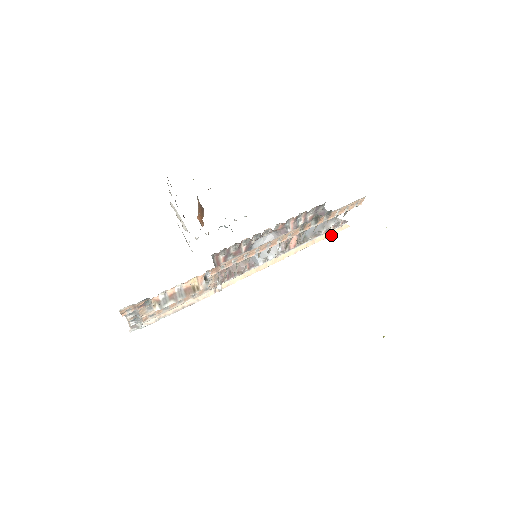
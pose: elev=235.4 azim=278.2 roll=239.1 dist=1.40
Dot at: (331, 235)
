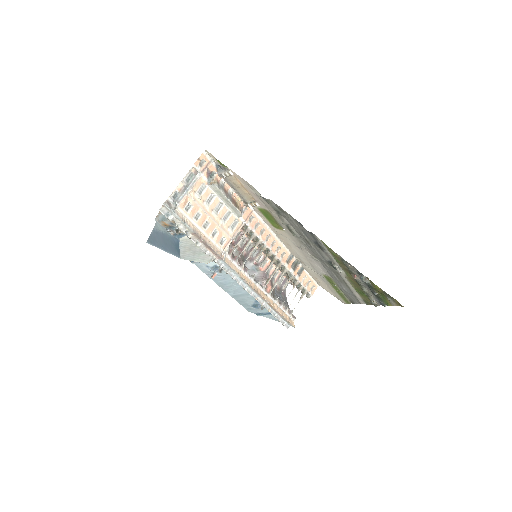
Dot at: (286, 318)
